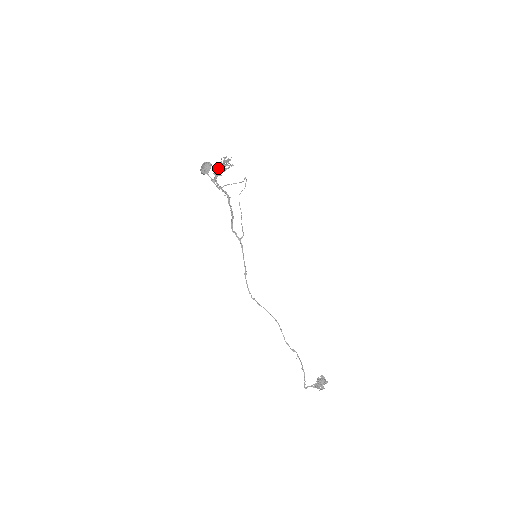
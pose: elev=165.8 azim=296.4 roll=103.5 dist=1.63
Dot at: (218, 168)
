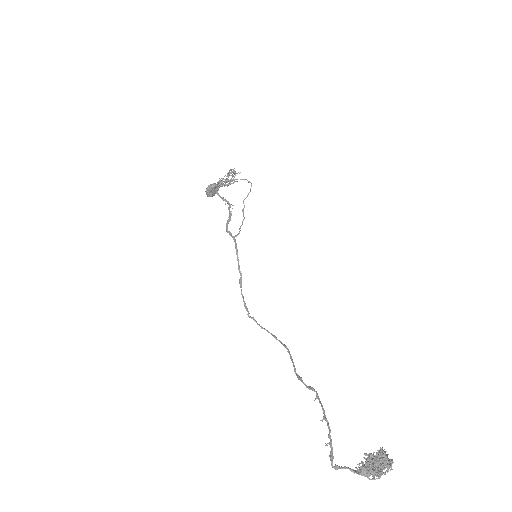
Dot at: occluded
